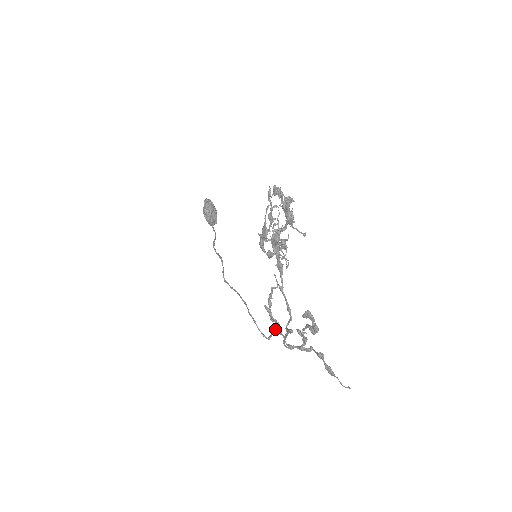
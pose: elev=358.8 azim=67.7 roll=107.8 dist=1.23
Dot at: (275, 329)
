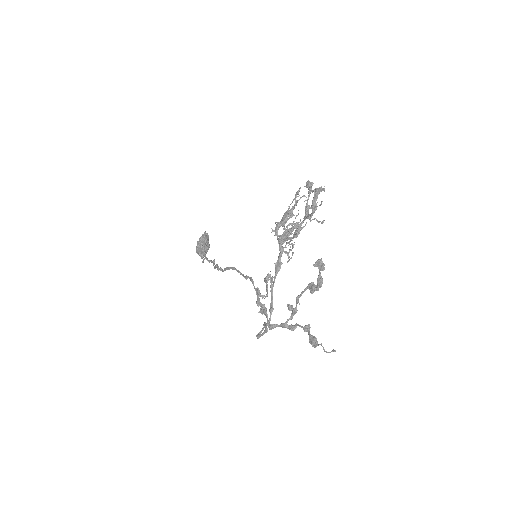
Dot at: (261, 308)
